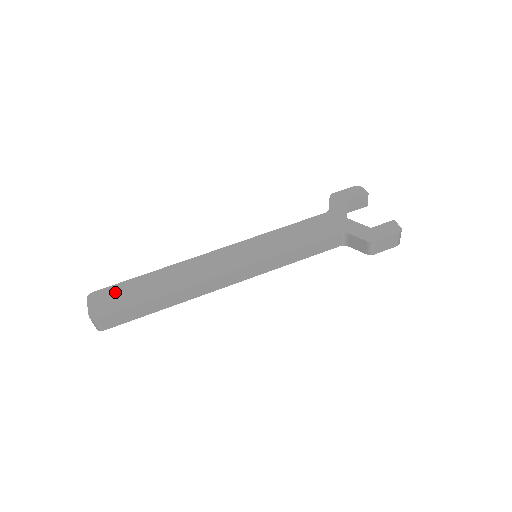
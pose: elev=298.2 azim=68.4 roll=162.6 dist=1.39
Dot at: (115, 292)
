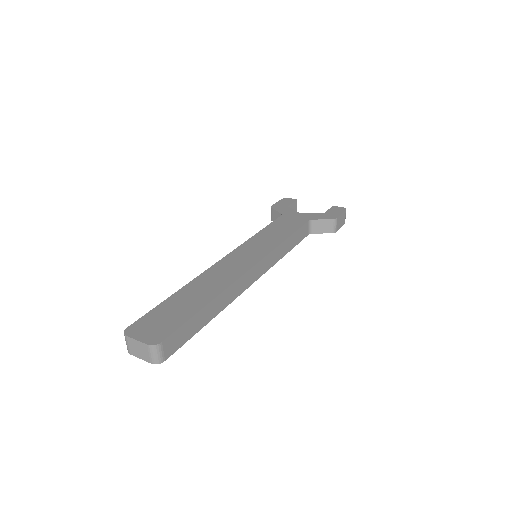
Dot at: (154, 318)
